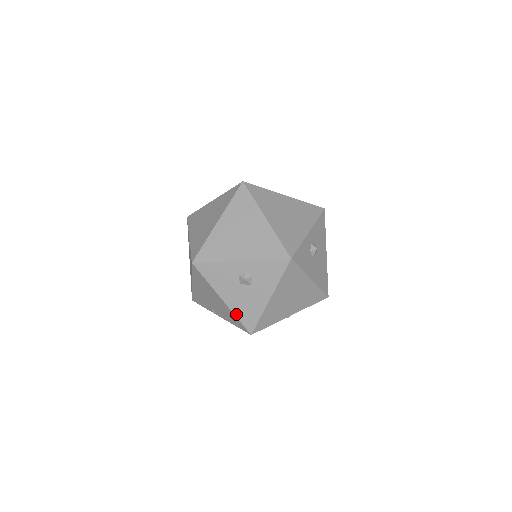
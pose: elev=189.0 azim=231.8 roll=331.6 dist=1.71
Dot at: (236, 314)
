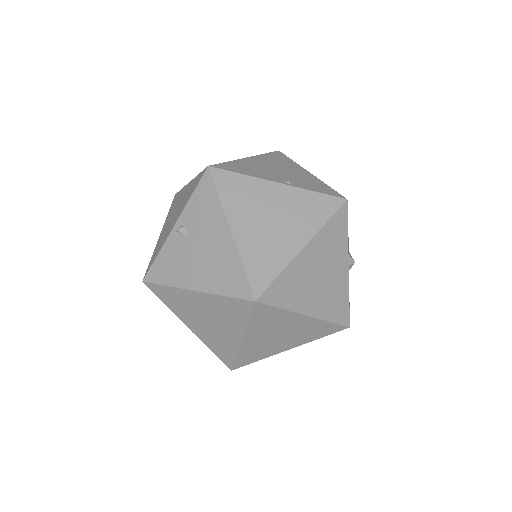
Dot at: occluded
